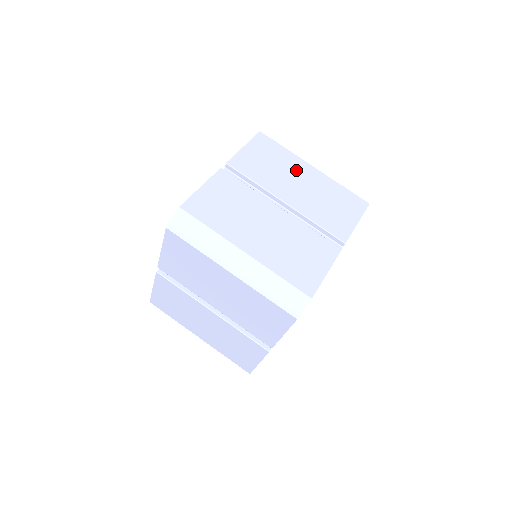
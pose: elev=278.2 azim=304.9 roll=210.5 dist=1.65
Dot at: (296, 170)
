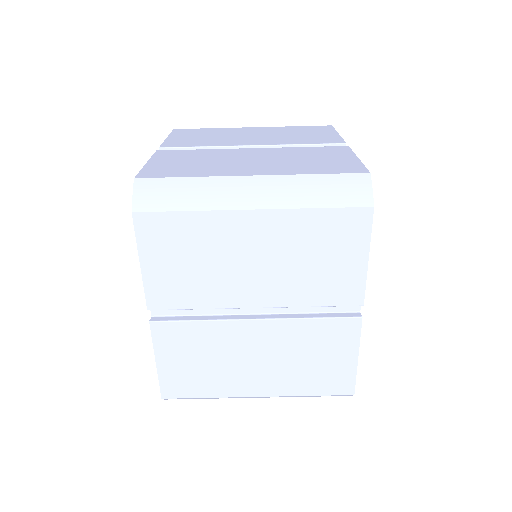
Dot at: (238, 132)
